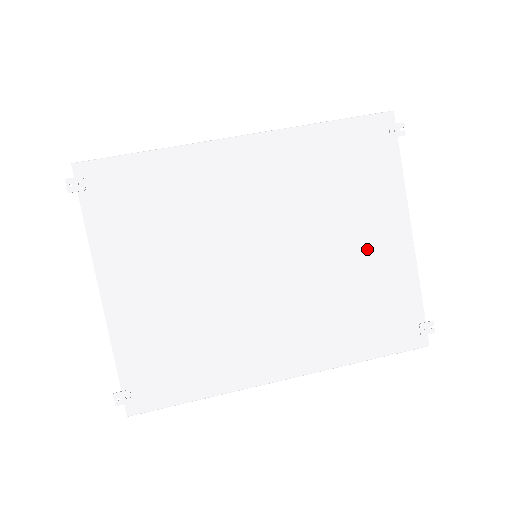
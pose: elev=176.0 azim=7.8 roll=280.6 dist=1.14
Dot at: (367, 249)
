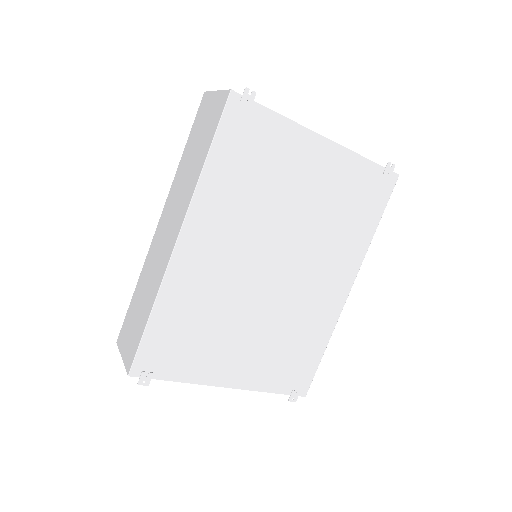
Dot at: (315, 183)
